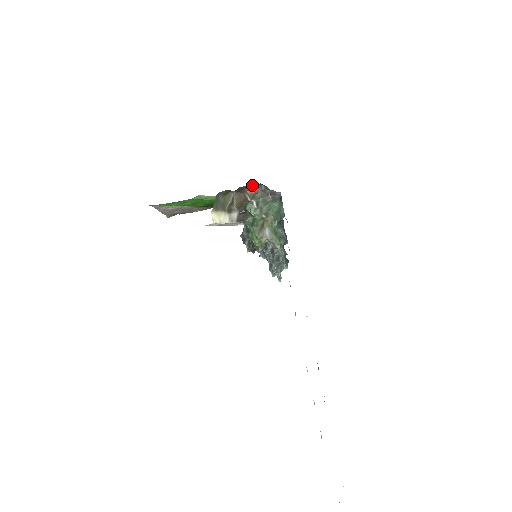
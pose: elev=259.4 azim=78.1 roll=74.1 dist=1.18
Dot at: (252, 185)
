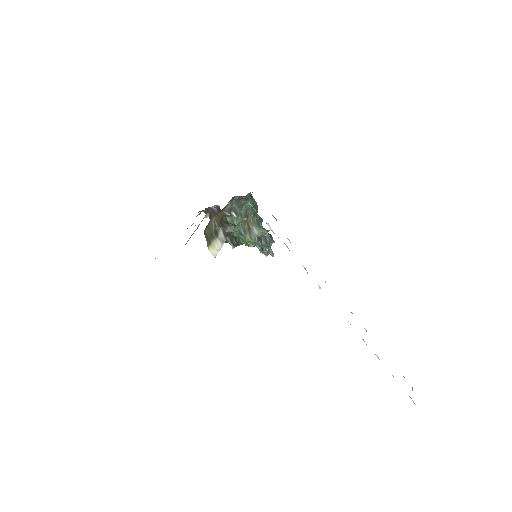
Dot at: (229, 203)
